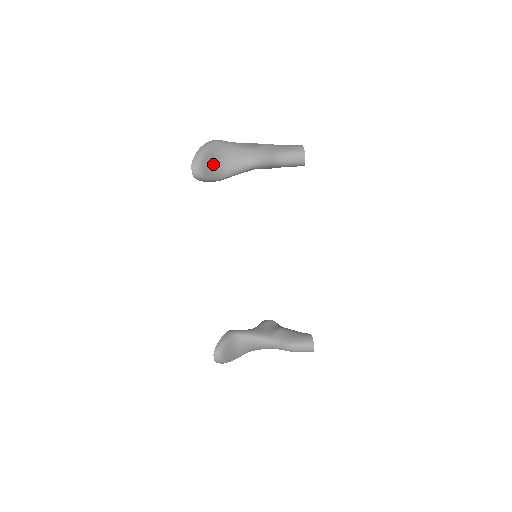
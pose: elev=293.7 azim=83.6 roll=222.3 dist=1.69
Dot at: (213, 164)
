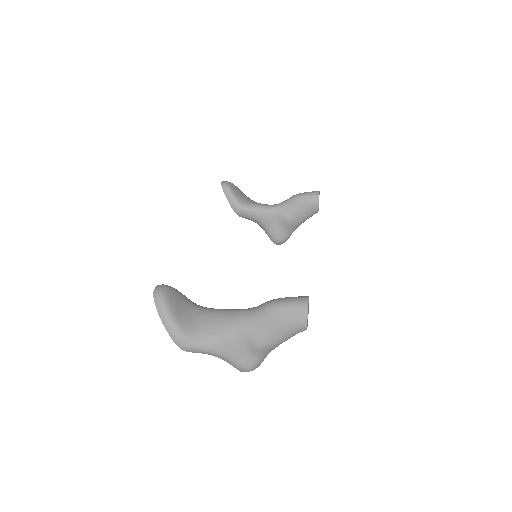
Dot at: (240, 194)
